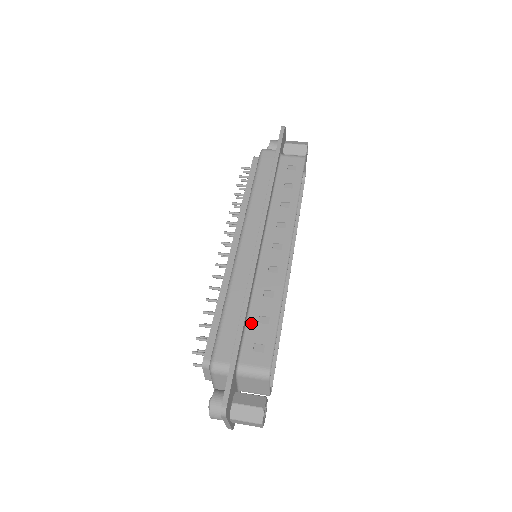
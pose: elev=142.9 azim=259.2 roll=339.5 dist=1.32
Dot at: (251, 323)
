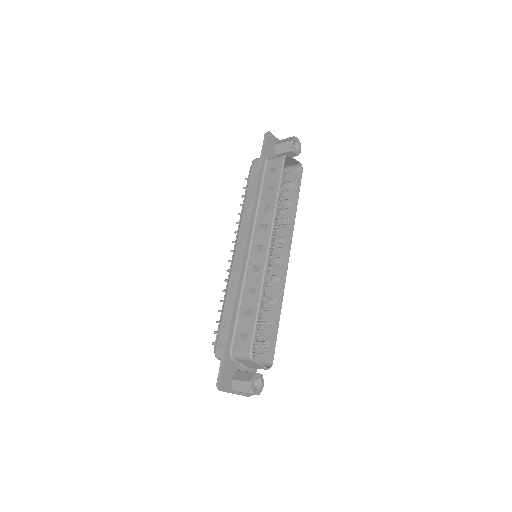
Dot at: (240, 317)
